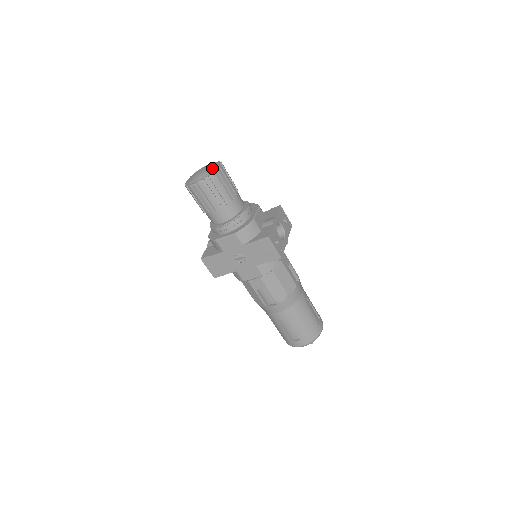
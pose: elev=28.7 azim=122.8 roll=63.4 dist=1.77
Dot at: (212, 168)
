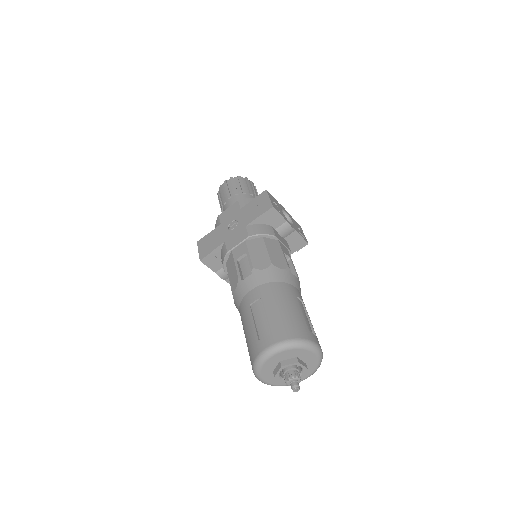
Dot at: occluded
